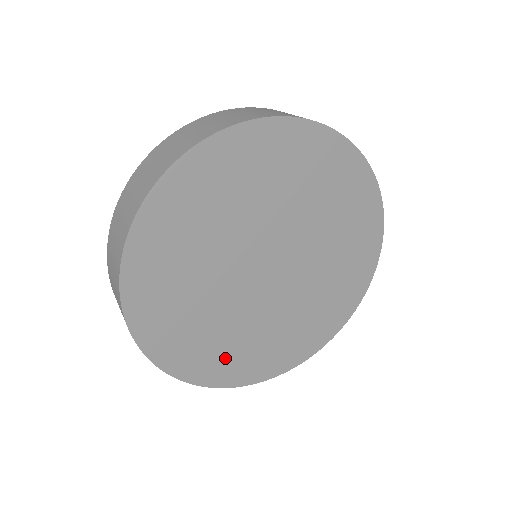
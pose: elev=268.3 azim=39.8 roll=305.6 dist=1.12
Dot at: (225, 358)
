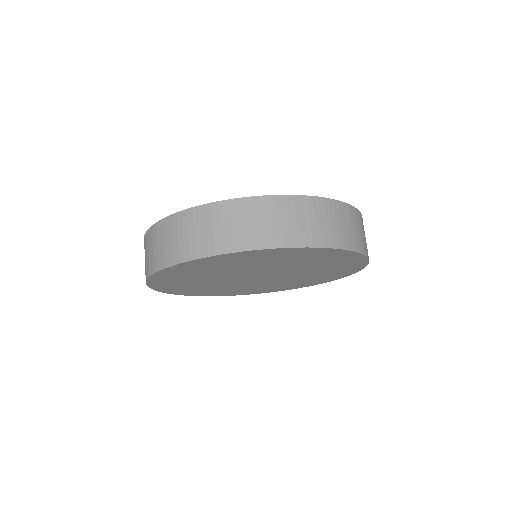
Dot at: (195, 290)
